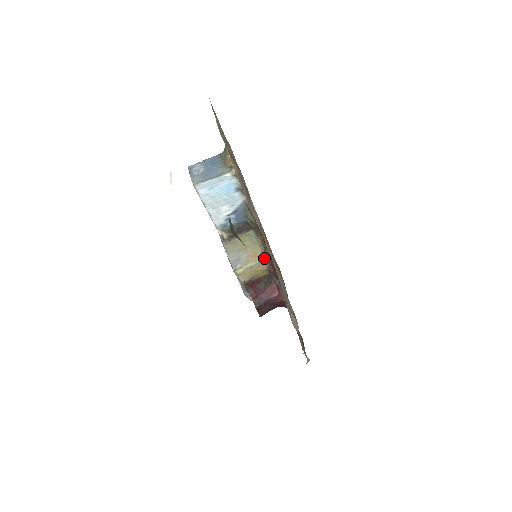
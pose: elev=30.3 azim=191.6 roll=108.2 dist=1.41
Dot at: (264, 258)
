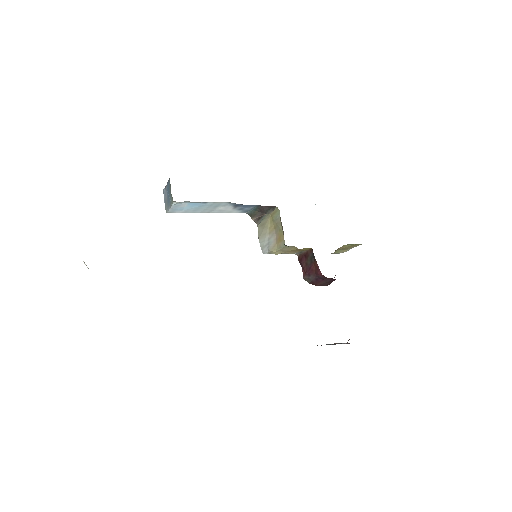
Dot at: (284, 244)
